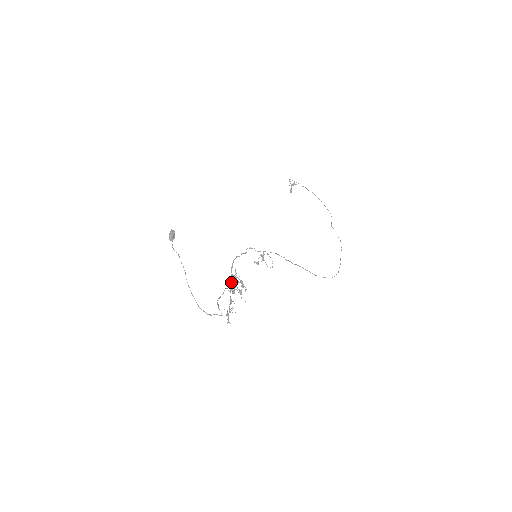
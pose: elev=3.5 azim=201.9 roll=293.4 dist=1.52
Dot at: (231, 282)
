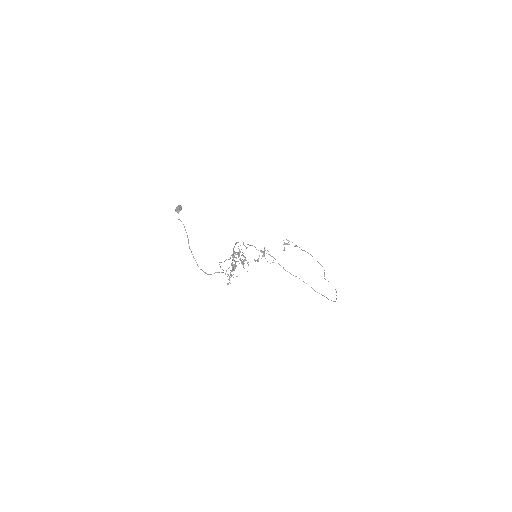
Dot at: (233, 256)
